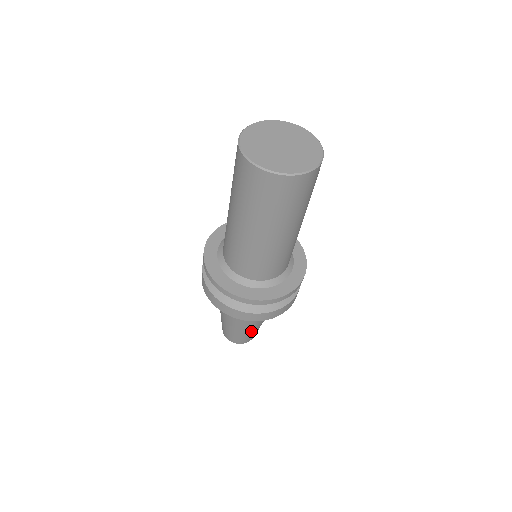
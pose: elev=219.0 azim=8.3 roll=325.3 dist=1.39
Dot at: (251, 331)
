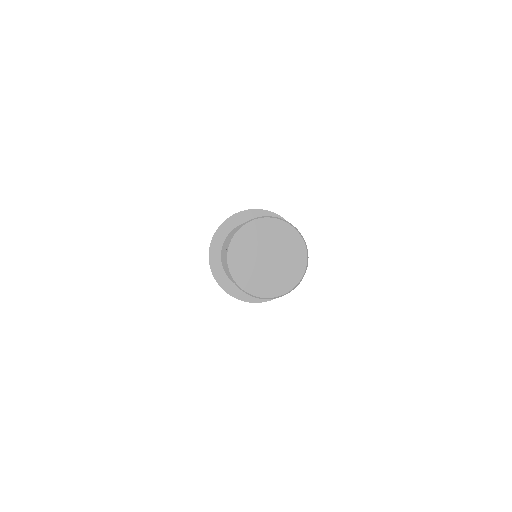
Dot at: occluded
